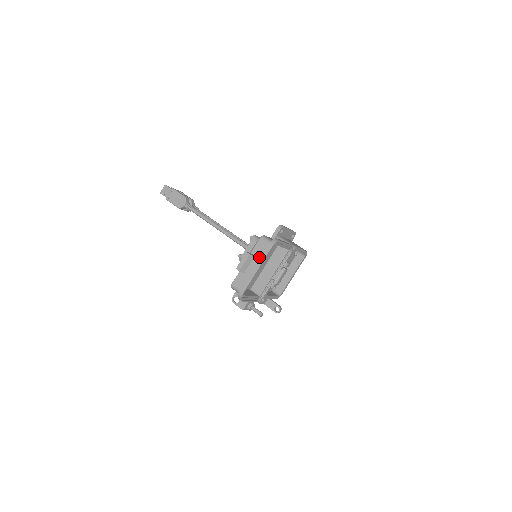
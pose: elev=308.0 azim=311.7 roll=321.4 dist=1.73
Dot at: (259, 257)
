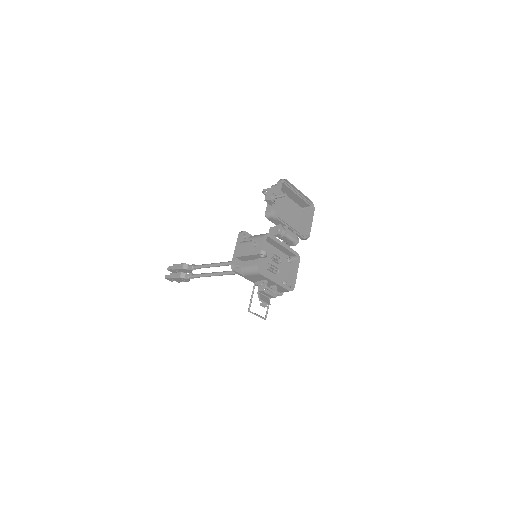
Dot at: (299, 199)
